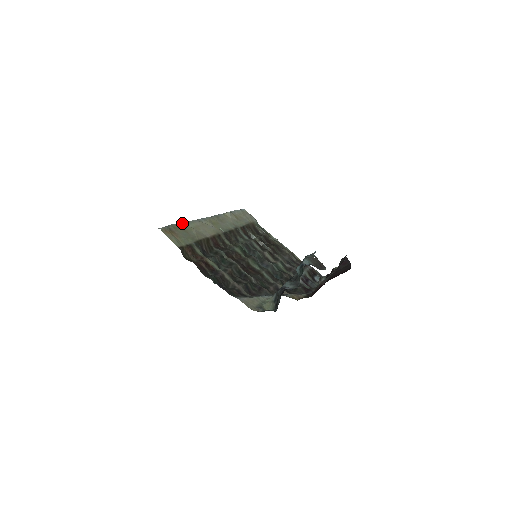
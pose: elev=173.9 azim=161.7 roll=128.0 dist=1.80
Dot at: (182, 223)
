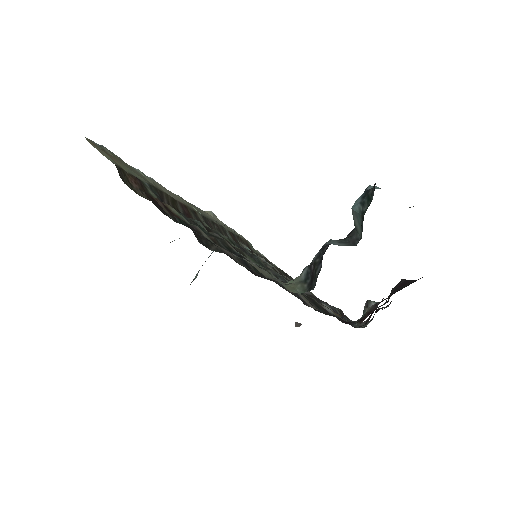
Dot at: occluded
